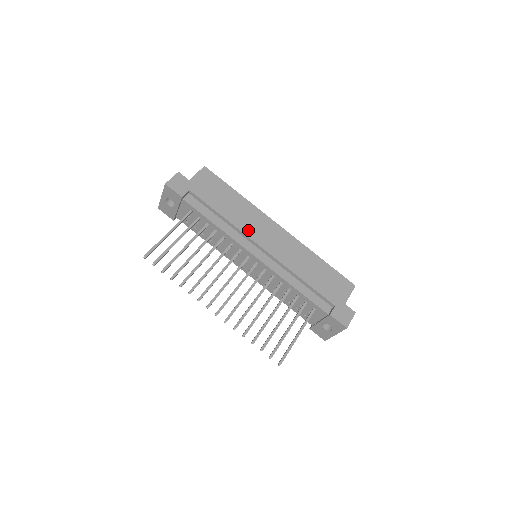
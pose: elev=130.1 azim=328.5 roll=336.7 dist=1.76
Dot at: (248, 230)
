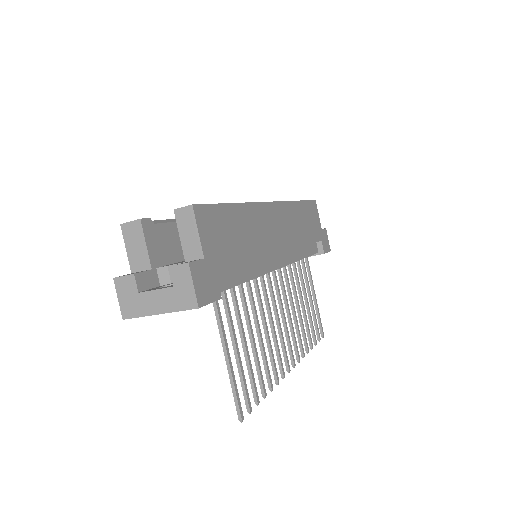
Dot at: (269, 247)
